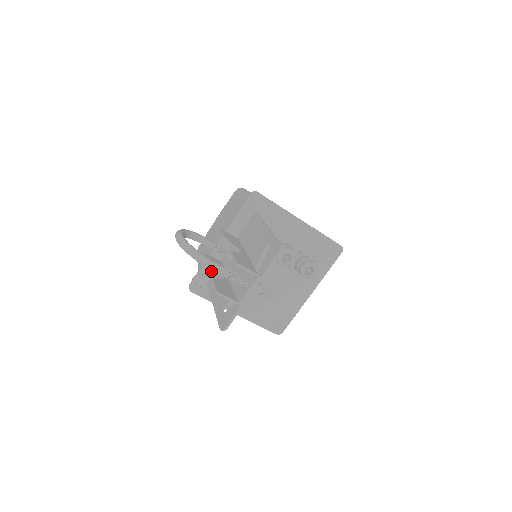
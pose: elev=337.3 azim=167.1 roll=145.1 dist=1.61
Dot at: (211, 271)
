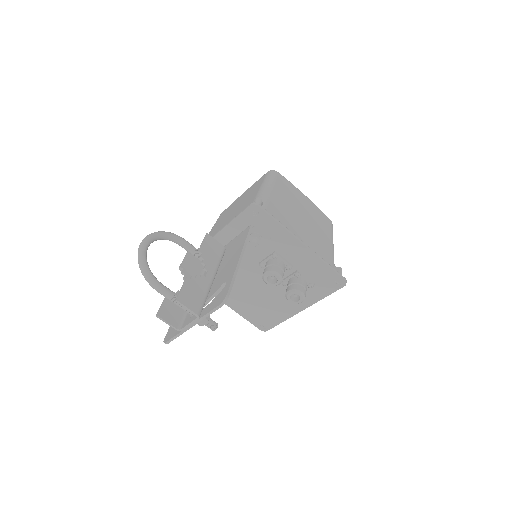
Dot at: occluded
